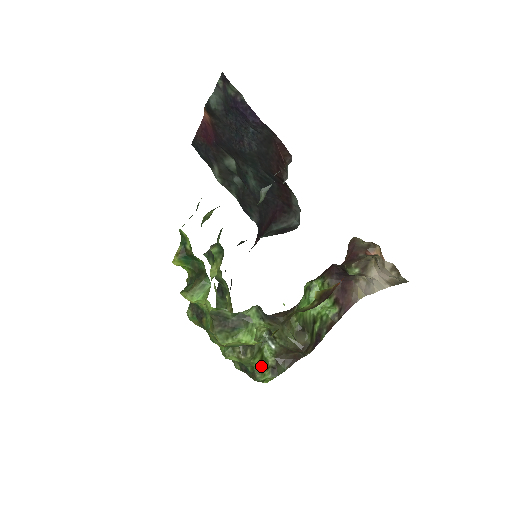
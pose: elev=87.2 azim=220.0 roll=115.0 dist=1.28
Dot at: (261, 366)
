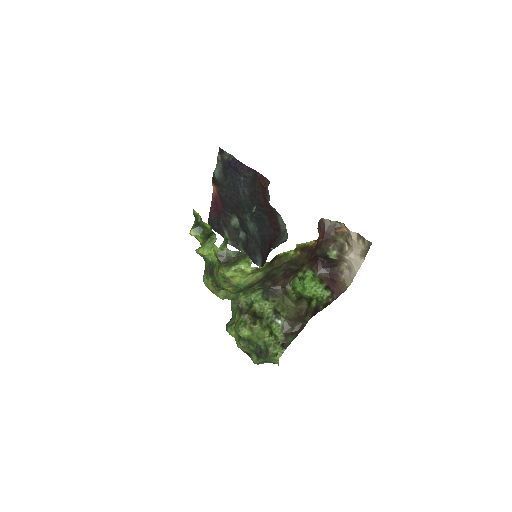
Dot at: (271, 339)
